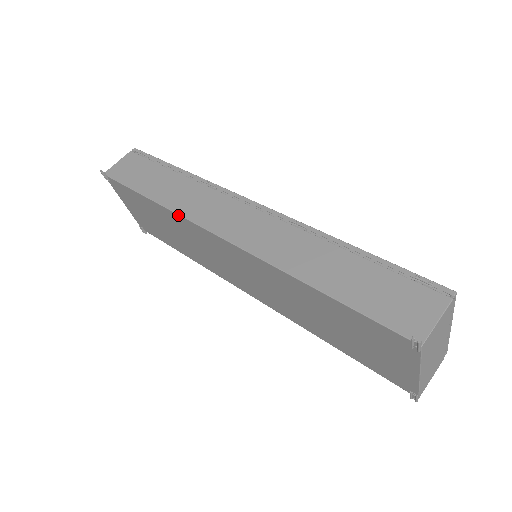
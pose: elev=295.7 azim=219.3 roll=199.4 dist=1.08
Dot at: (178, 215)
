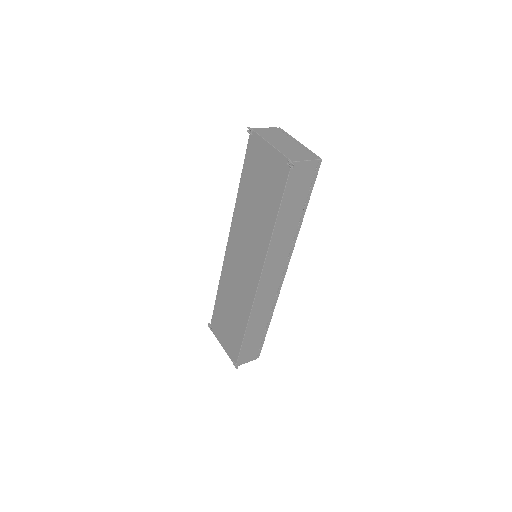
Dot at: (221, 273)
